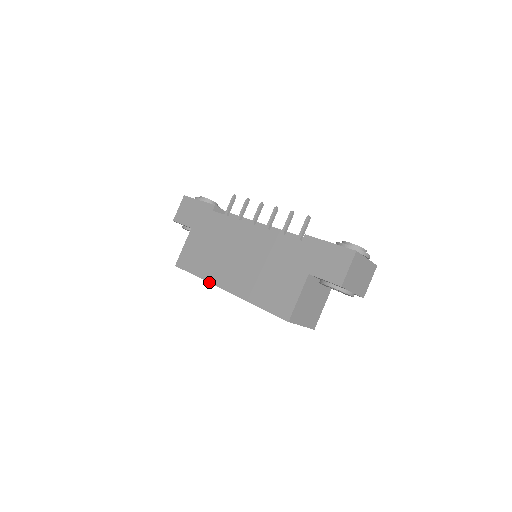
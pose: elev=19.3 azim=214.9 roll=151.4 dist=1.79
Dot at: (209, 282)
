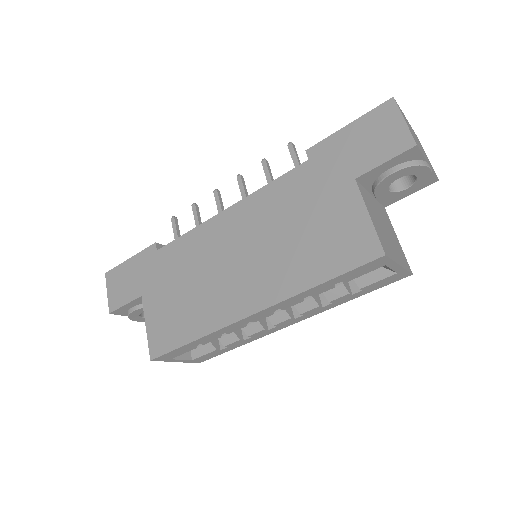
Dot at: (218, 329)
